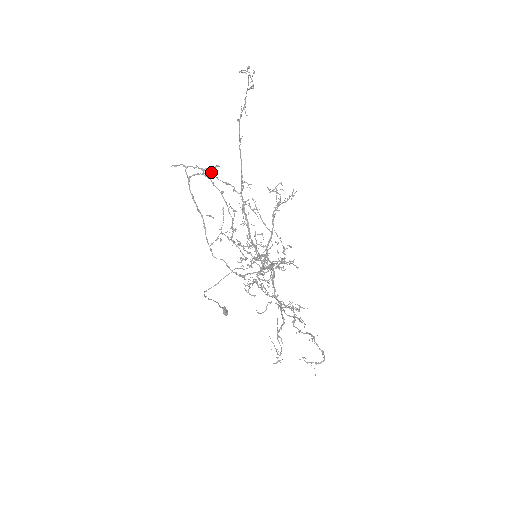
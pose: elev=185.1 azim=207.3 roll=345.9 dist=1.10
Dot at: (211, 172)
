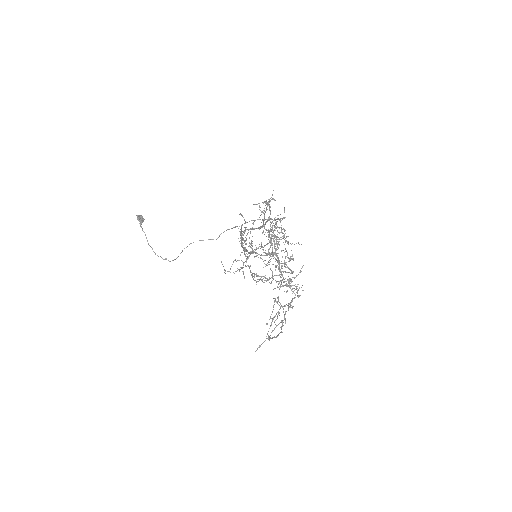
Dot at: (284, 318)
